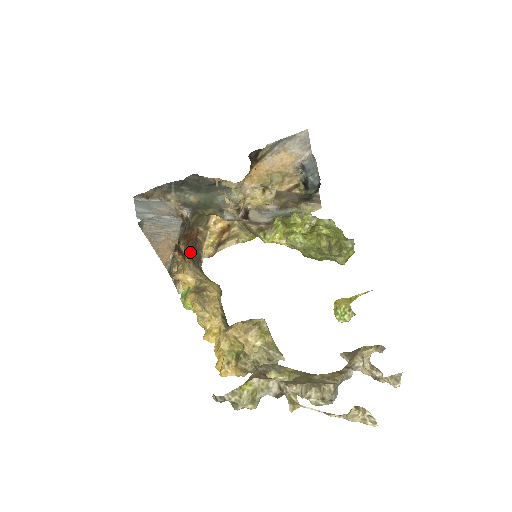
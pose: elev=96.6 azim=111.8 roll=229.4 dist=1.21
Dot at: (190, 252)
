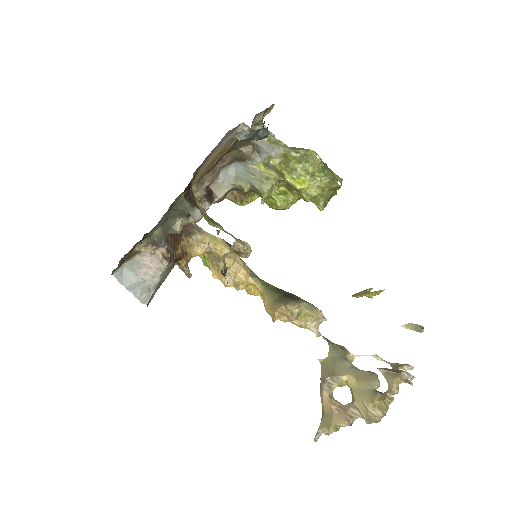
Dot at: (181, 236)
